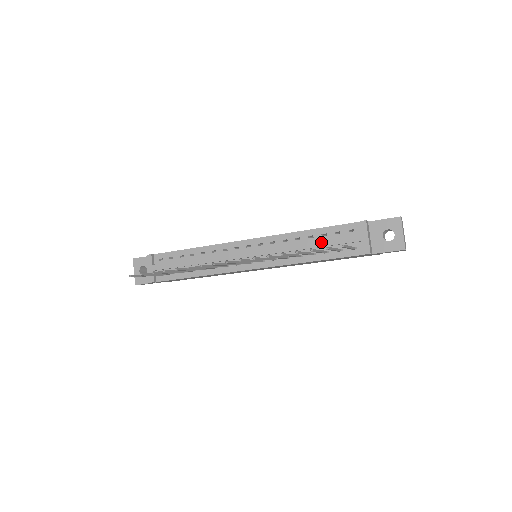
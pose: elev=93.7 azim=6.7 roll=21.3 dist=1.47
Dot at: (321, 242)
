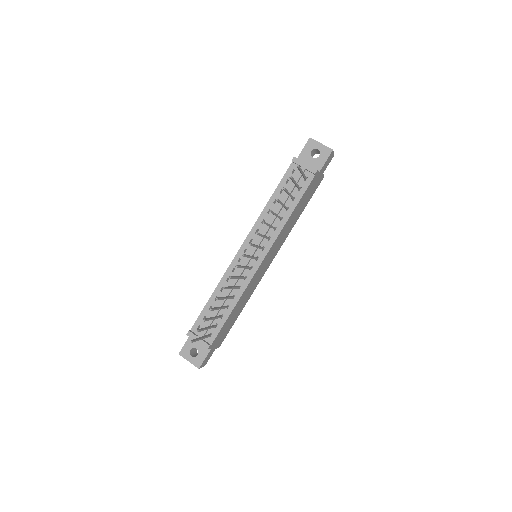
Dot at: (284, 196)
